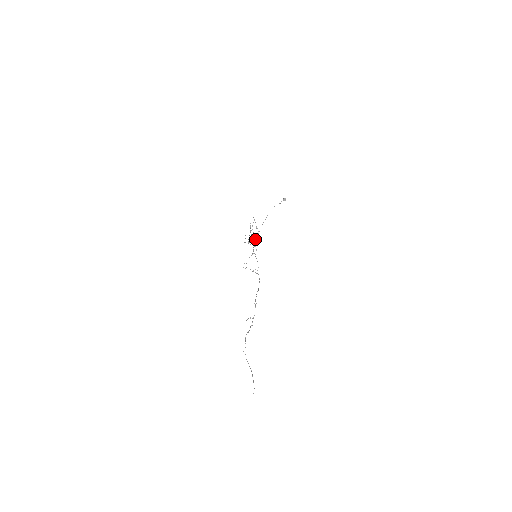
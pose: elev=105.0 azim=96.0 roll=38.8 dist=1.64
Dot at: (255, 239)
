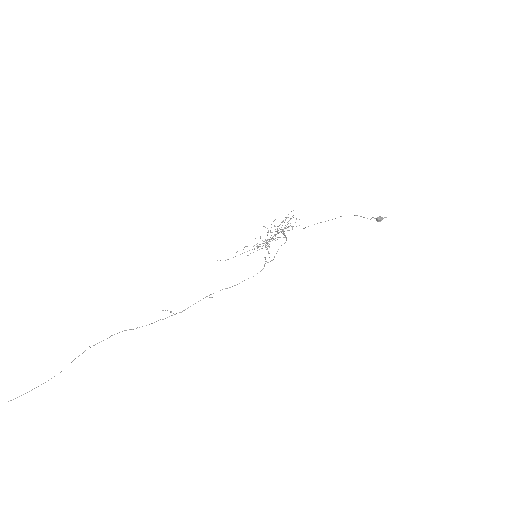
Dot at: occluded
